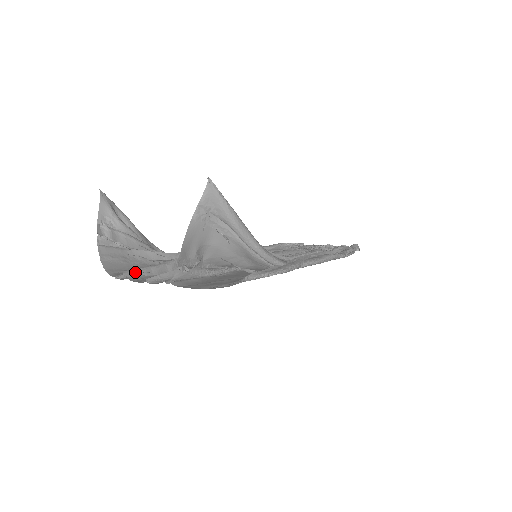
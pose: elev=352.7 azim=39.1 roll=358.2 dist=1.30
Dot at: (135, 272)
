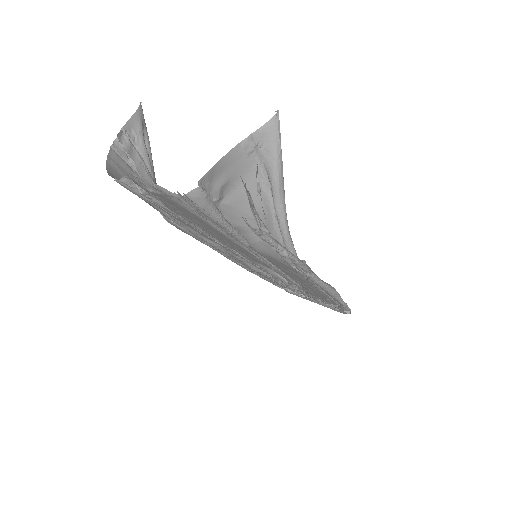
Dot at: (141, 182)
